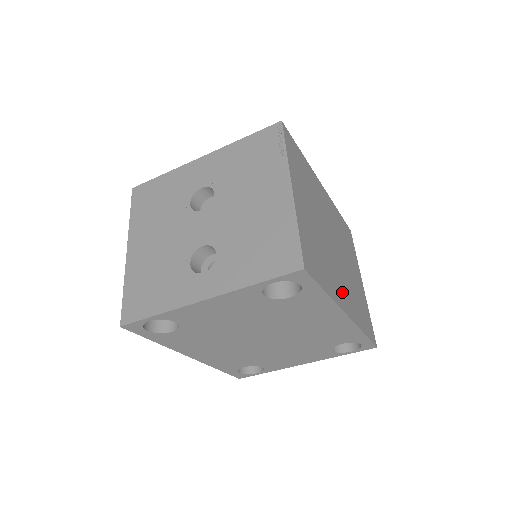
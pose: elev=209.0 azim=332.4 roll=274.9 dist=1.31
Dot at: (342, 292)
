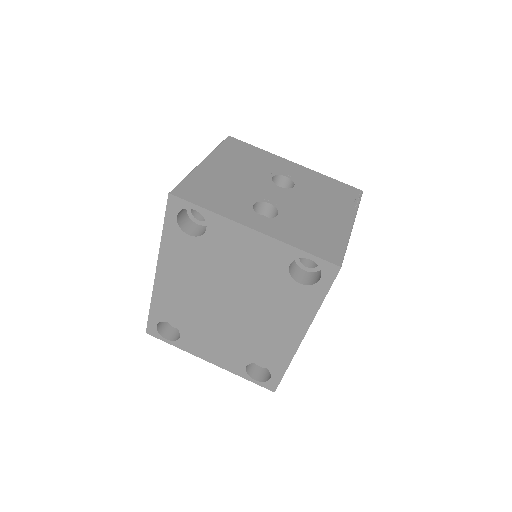
Dot at: occluded
